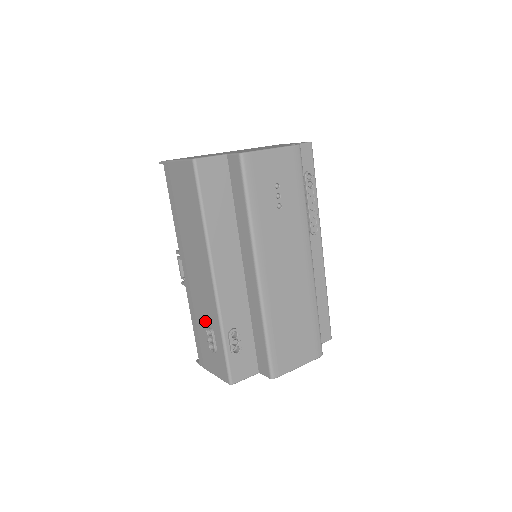
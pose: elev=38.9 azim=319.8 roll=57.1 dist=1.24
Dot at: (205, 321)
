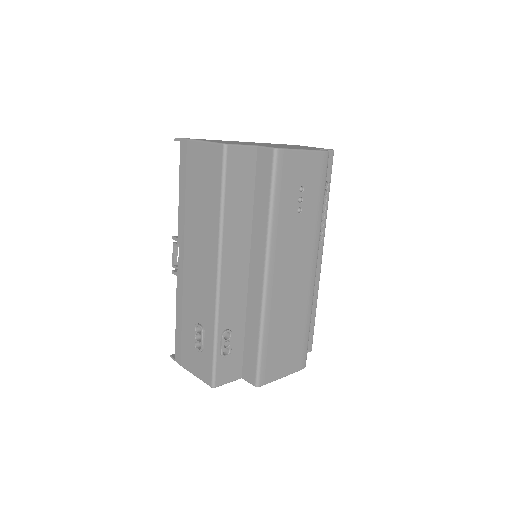
Dot at: (195, 317)
